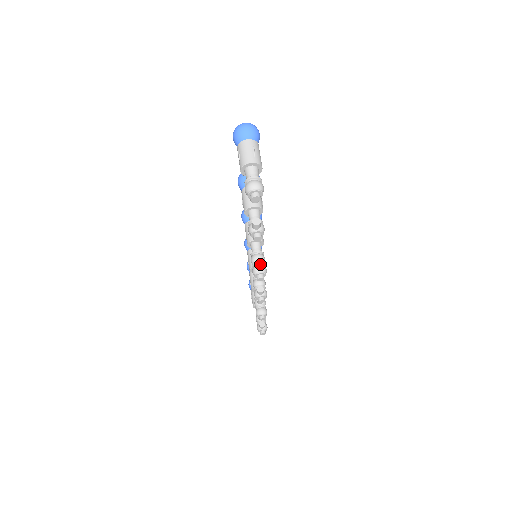
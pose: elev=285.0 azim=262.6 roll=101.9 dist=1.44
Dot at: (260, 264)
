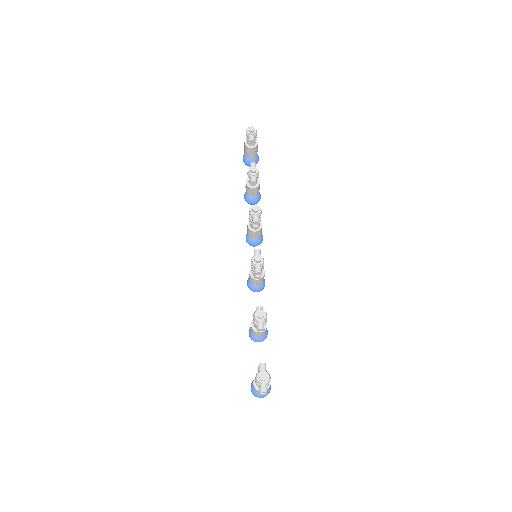
Dot at: occluded
